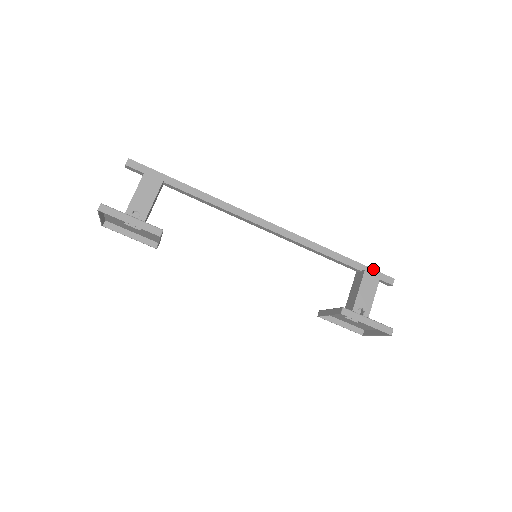
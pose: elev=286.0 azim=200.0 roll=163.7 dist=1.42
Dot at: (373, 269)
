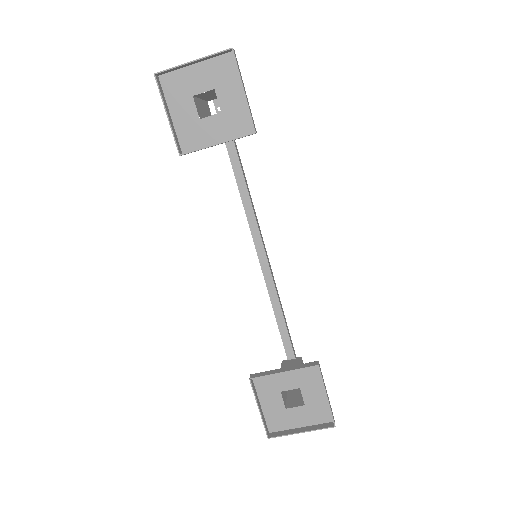
Dot at: occluded
